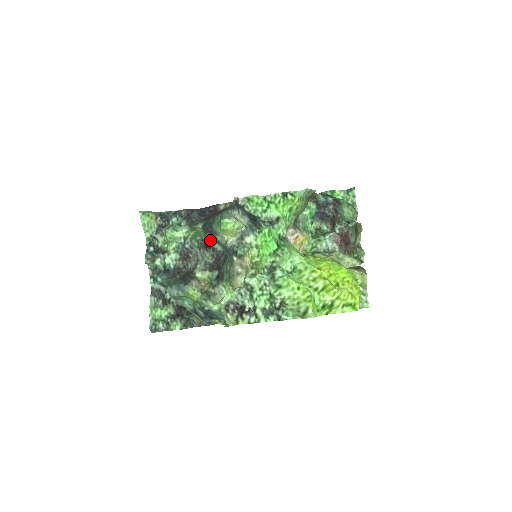
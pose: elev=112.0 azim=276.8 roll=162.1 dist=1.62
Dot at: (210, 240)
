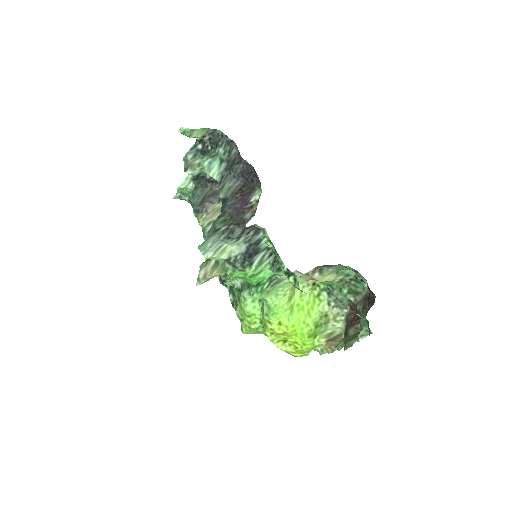
Dot at: occluded
